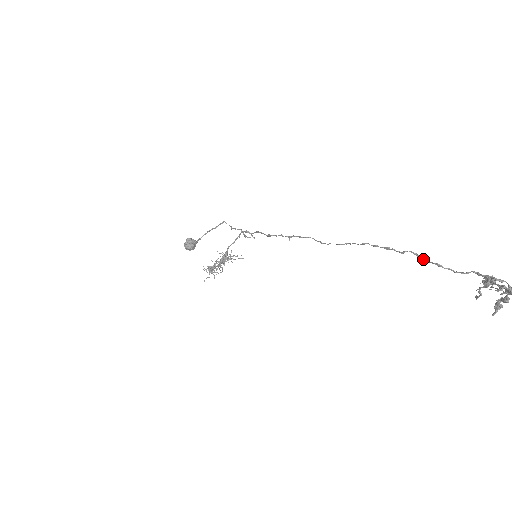
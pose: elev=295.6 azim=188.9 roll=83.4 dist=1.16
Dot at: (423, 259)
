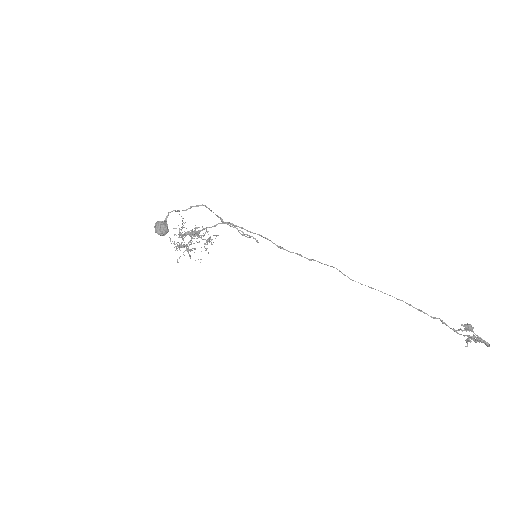
Dot at: (446, 325)
